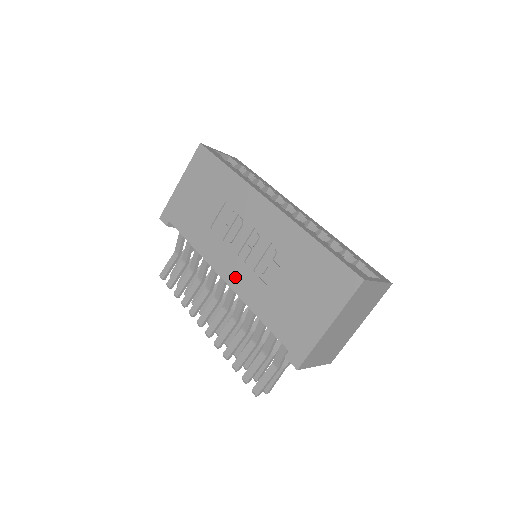
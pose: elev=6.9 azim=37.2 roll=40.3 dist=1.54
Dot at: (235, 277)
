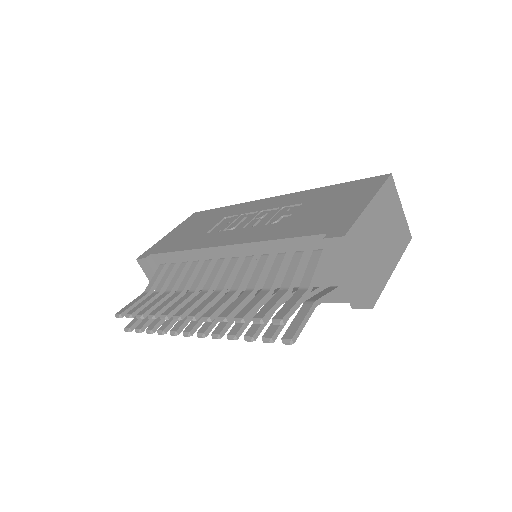
Dot at: (242, 237)
